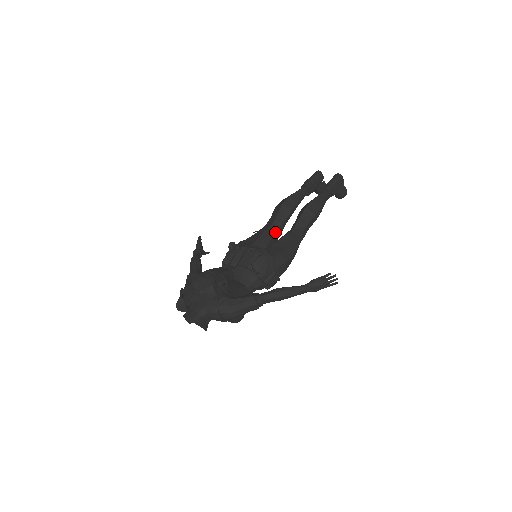
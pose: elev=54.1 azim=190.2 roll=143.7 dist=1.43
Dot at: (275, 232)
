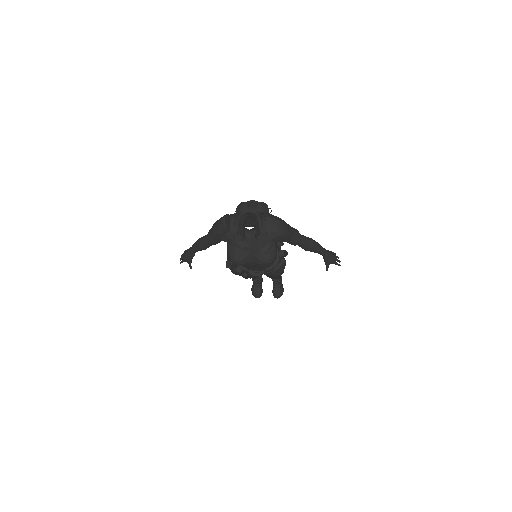
Dot at: occluded
